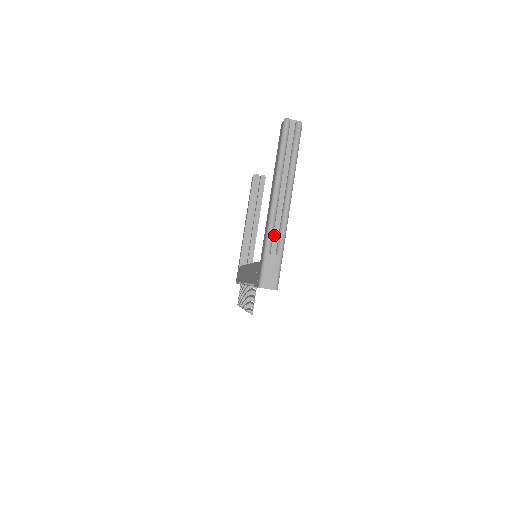
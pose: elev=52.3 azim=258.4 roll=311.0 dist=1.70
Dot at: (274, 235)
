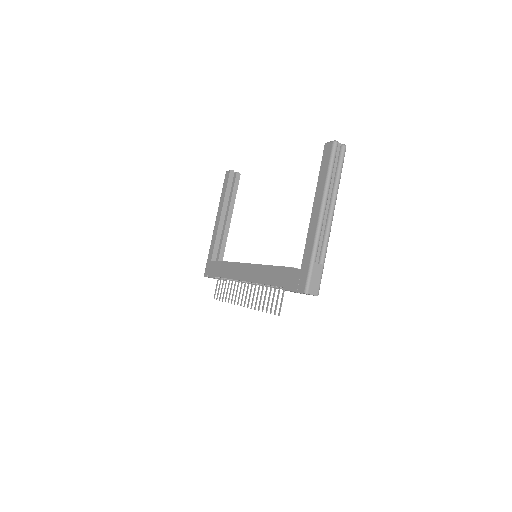
Dot at: (318, 246)
